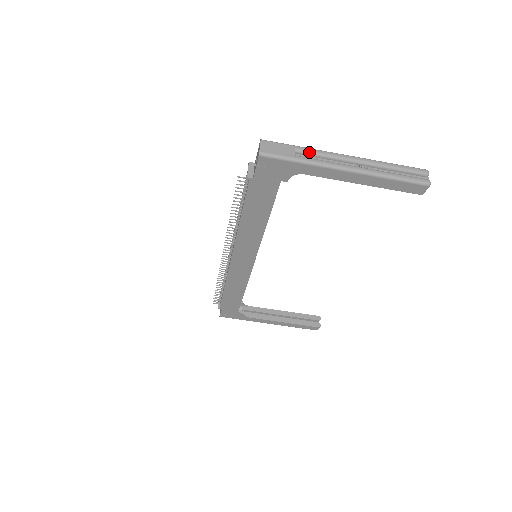
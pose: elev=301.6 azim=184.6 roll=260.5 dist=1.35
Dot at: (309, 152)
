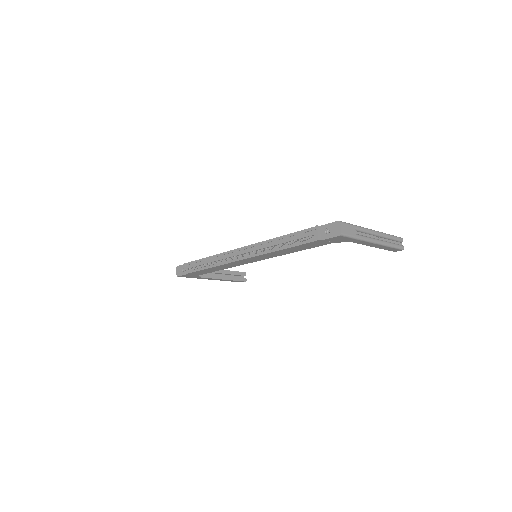
Dot at: (360, 230)
